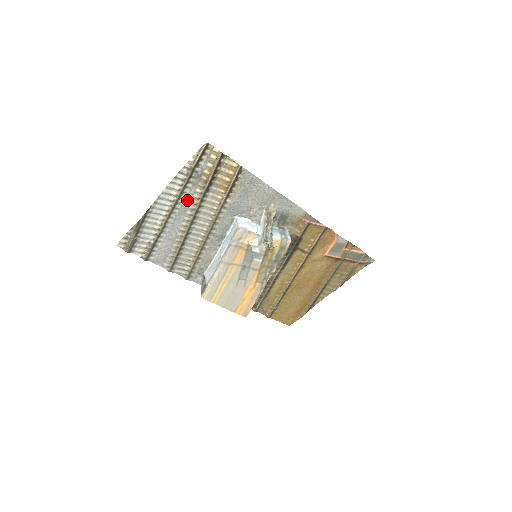
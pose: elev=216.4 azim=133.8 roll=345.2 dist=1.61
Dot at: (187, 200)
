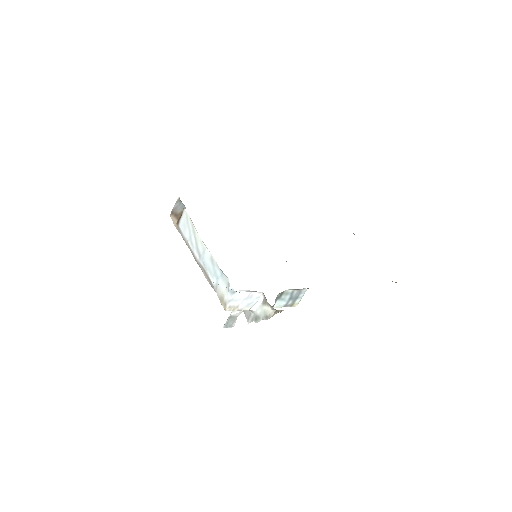
Dot at: occluded
